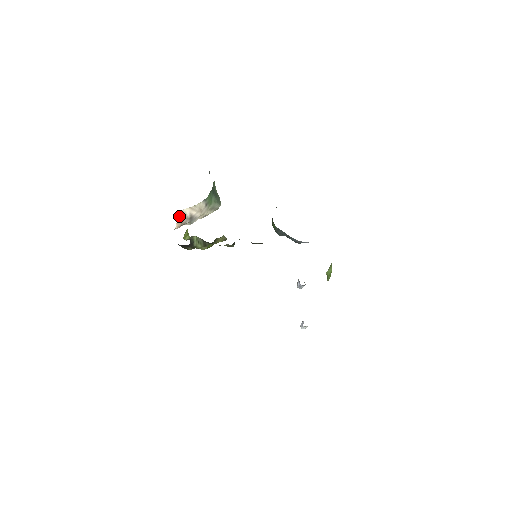
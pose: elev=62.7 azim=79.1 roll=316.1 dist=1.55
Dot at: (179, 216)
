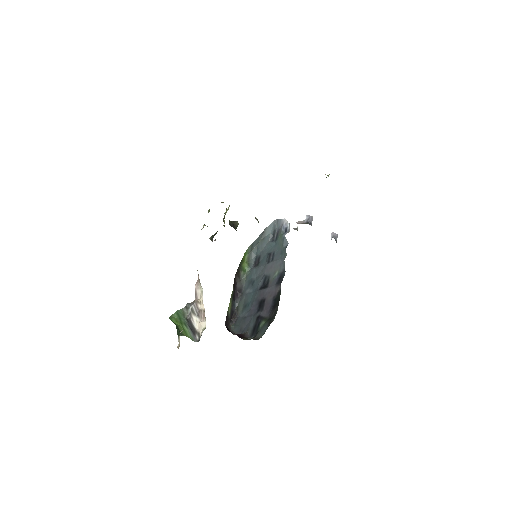
Dot at: occluded
